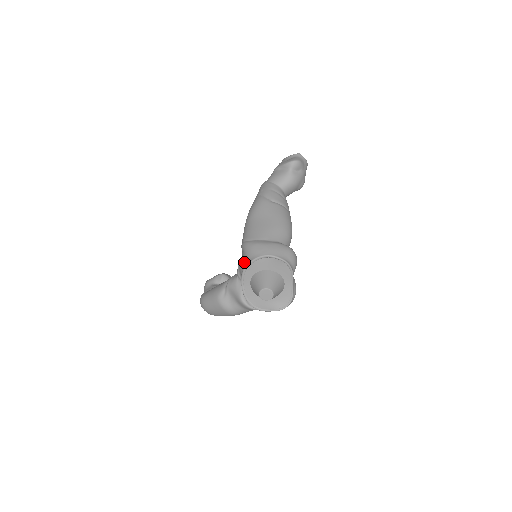
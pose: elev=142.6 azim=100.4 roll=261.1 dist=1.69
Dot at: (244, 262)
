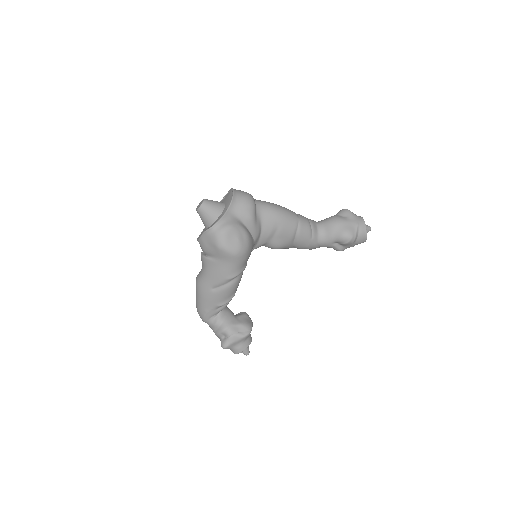
Dot at: occluded
